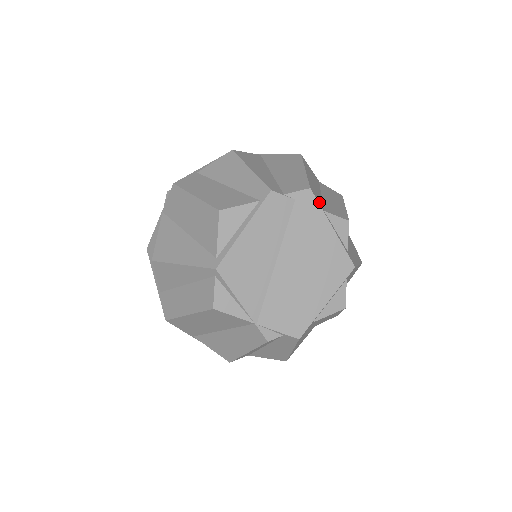
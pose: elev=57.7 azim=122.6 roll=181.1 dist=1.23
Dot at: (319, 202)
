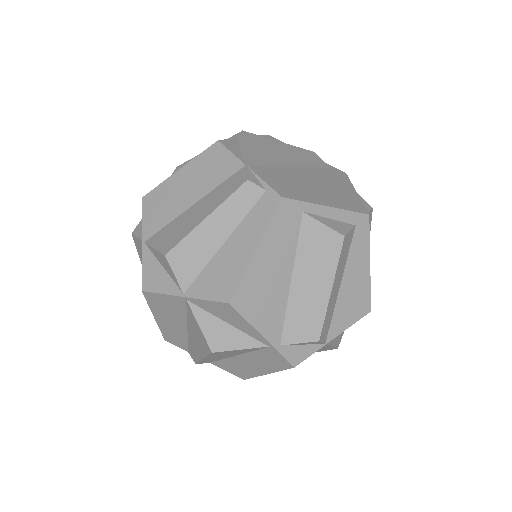
Dot at: occluded
